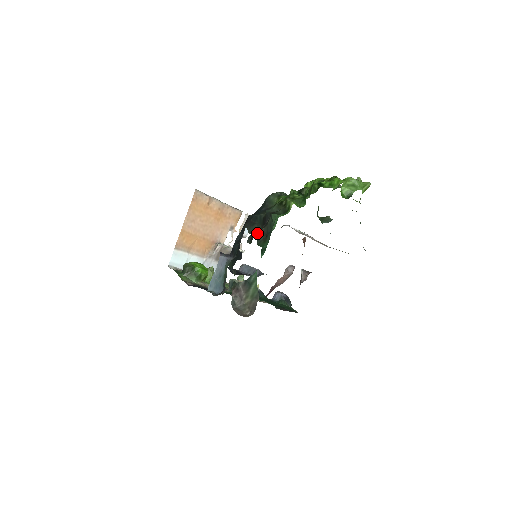
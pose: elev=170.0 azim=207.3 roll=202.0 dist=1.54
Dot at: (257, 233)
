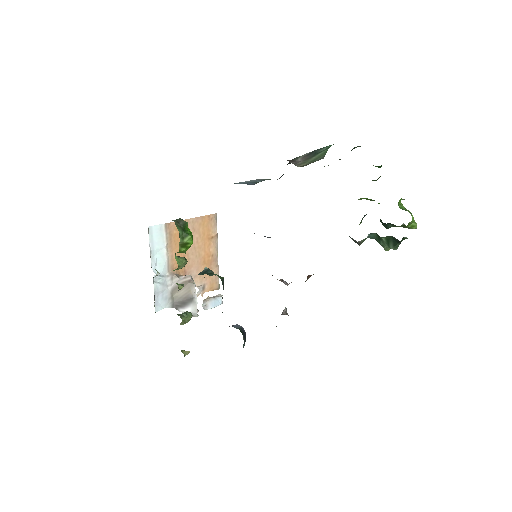
Dot at: occluded
